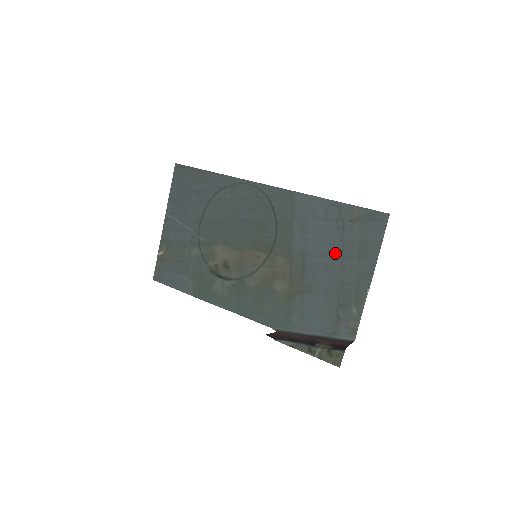
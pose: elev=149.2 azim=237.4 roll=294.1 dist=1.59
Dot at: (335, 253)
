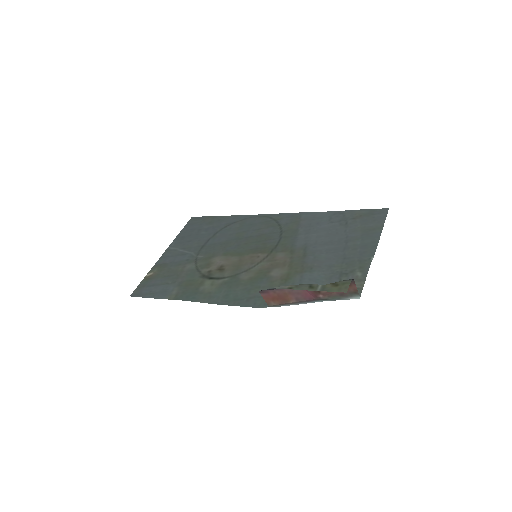
Dot at: (338, 240)
